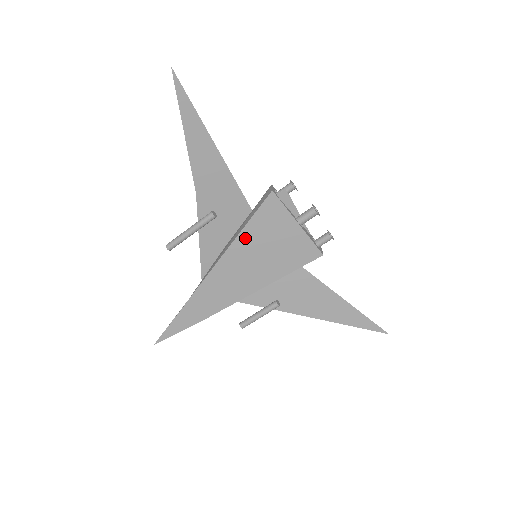
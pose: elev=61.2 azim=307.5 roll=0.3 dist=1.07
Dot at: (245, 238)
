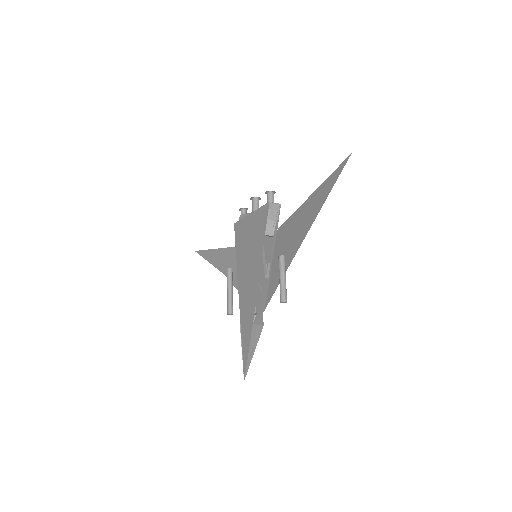
Dot at: (239, 255)
